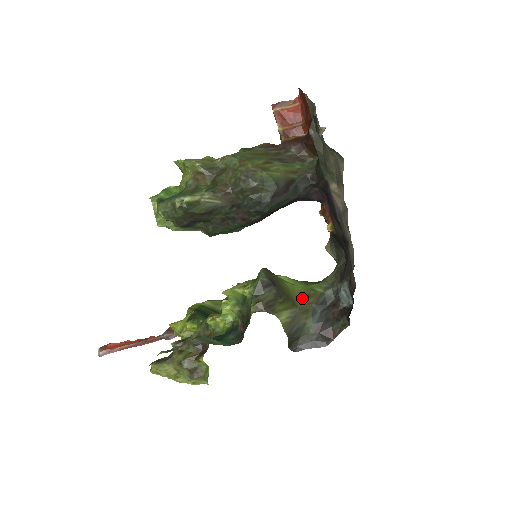
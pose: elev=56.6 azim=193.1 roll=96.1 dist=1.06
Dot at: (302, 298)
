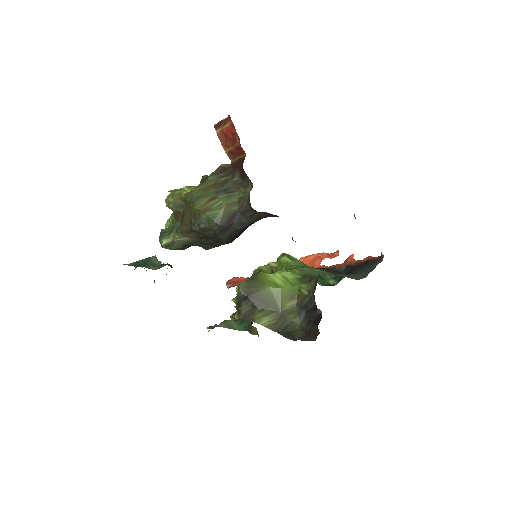
Dot at: (287, 301)
